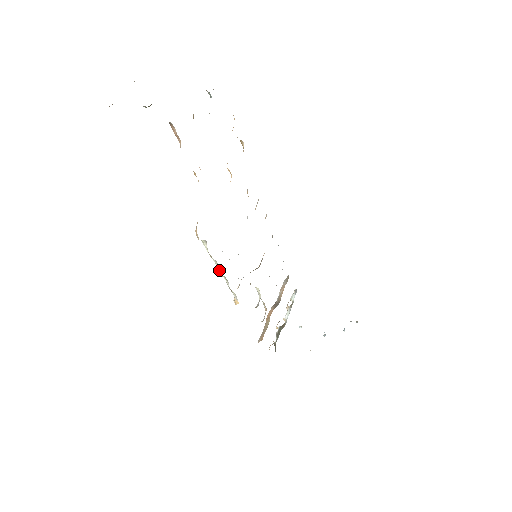
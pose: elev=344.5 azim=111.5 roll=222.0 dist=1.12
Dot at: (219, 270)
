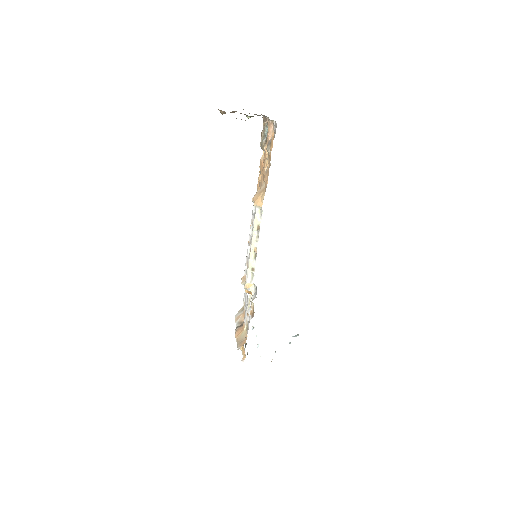
Dot at: (251, 248)
